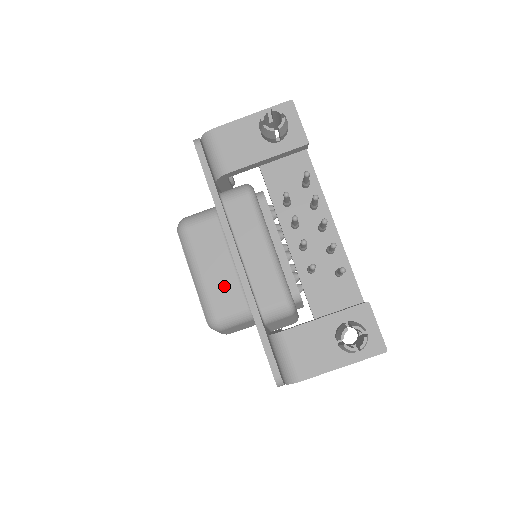
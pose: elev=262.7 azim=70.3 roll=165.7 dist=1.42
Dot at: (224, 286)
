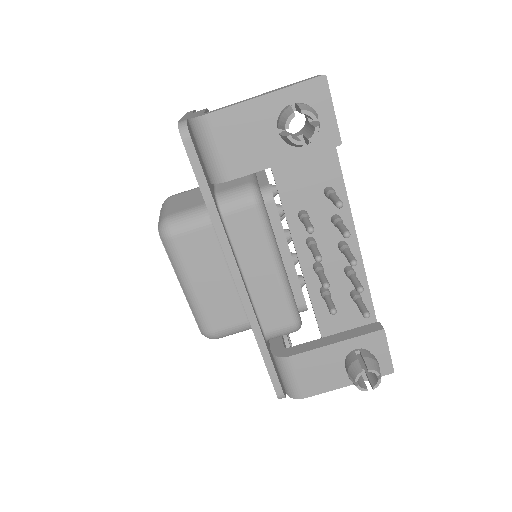
Dot at: (221, 302)
